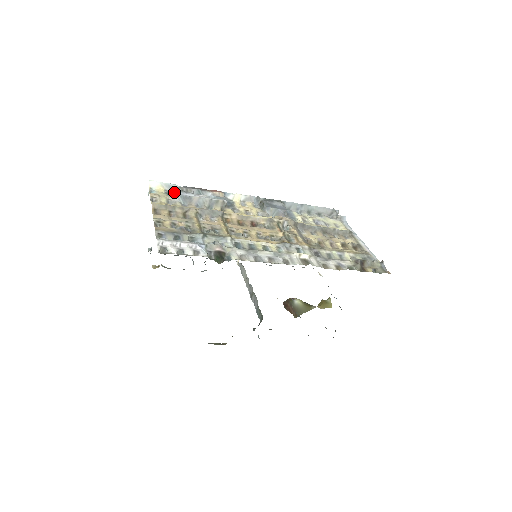
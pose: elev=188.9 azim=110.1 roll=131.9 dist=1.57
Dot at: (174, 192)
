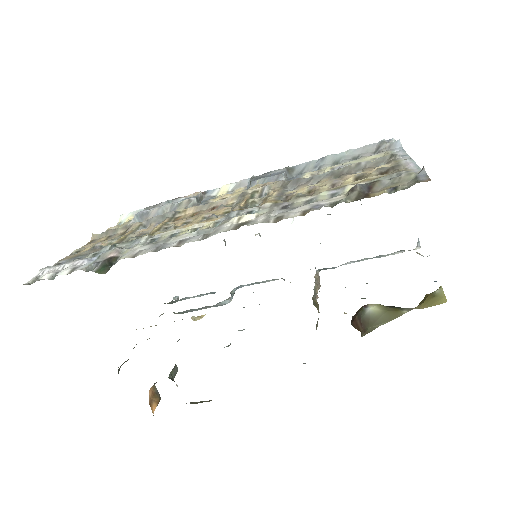
Dot at: occluded
